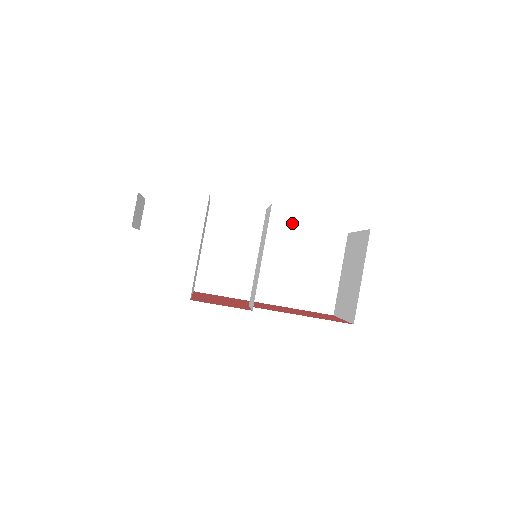
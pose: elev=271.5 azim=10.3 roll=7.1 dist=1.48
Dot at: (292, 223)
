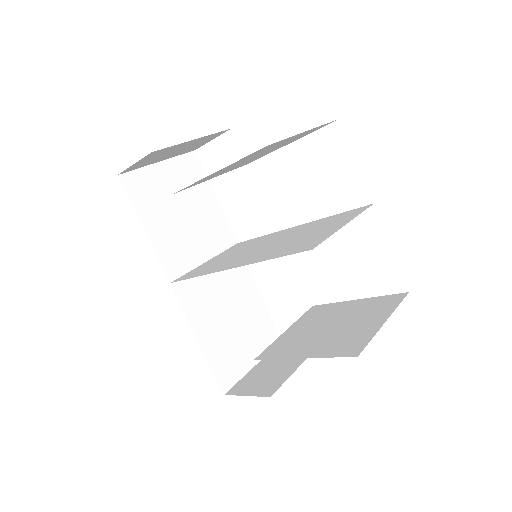
Dot at: (308, 223)
